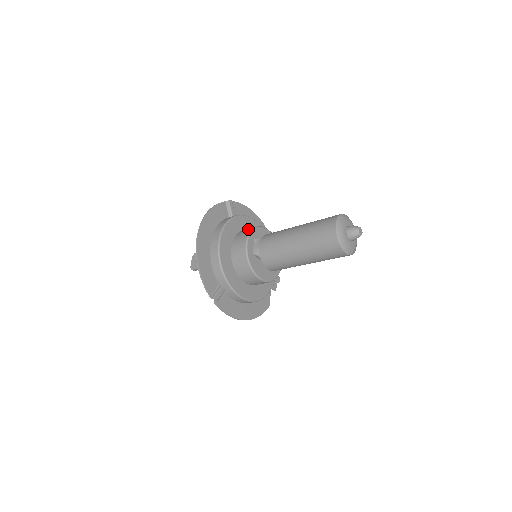
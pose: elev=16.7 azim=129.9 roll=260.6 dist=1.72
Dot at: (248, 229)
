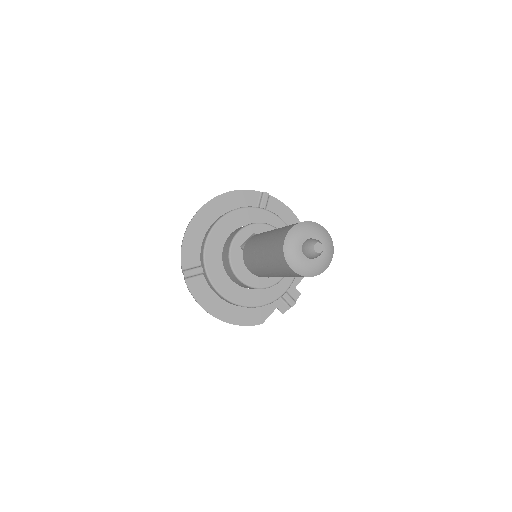
Dot at: occluded
